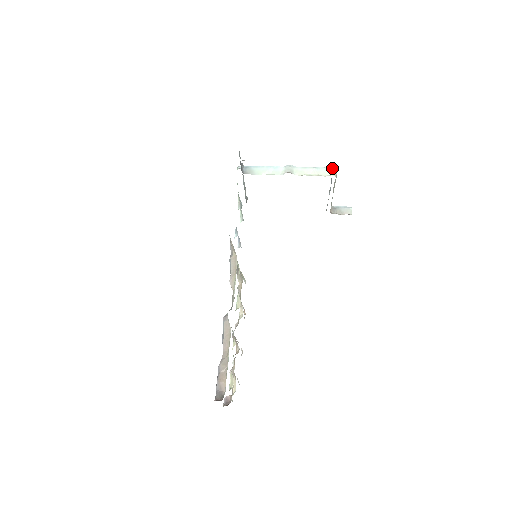
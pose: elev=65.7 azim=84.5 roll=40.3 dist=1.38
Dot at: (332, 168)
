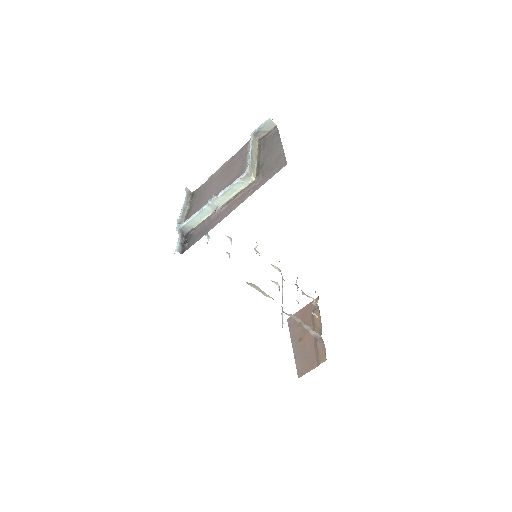
Dot at: (245, 177)
